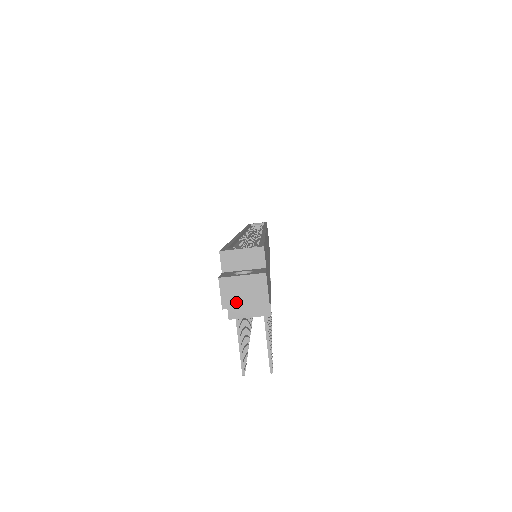
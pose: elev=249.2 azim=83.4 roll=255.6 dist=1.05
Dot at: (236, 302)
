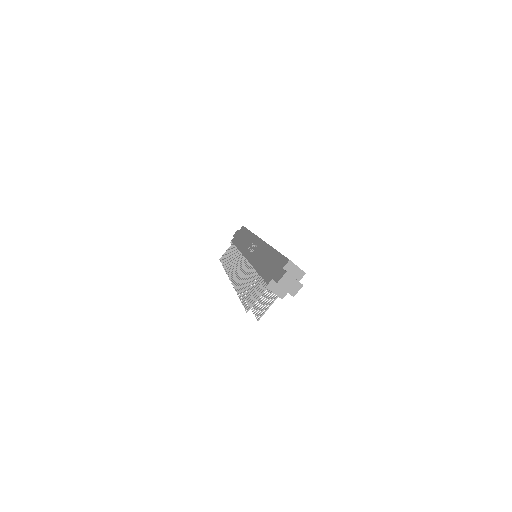
Dot at: (284, 286)
